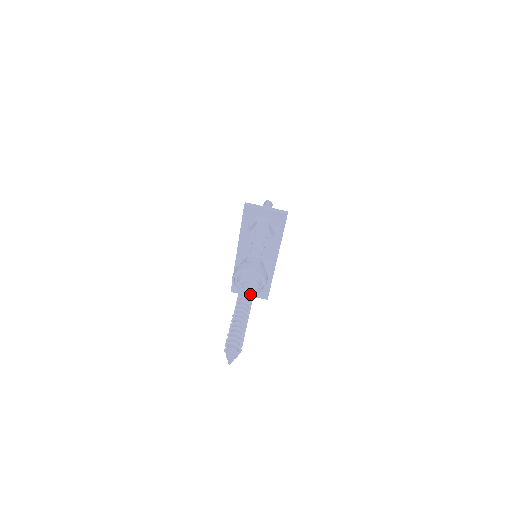
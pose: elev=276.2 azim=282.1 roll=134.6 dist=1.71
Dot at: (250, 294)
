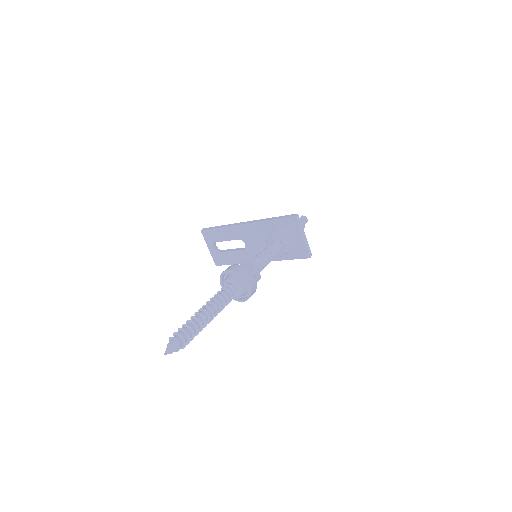
Dot at: occluded
